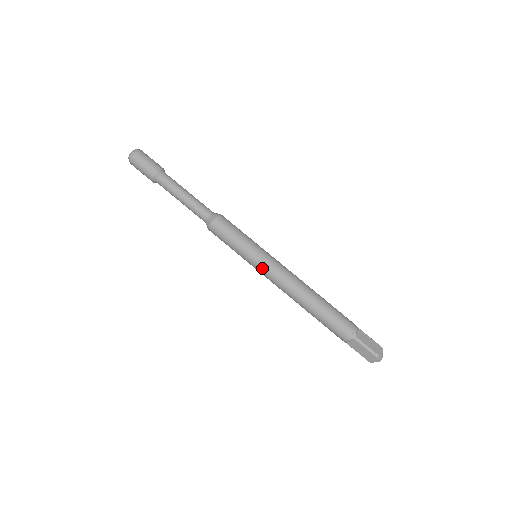
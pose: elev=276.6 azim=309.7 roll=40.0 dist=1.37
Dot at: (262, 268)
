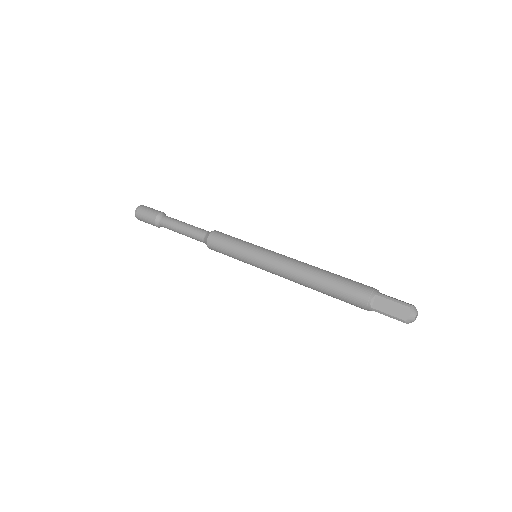
Dot at: (263, 257)
